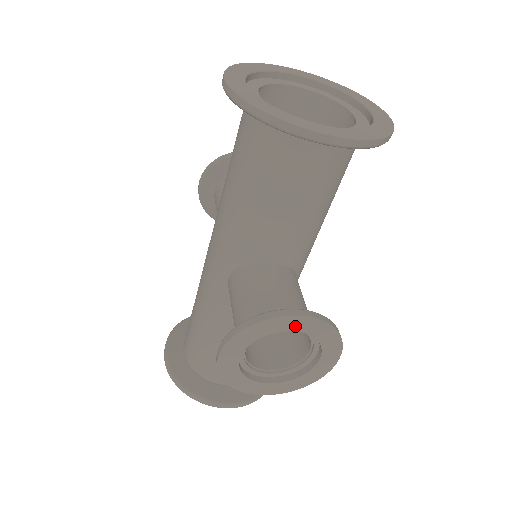
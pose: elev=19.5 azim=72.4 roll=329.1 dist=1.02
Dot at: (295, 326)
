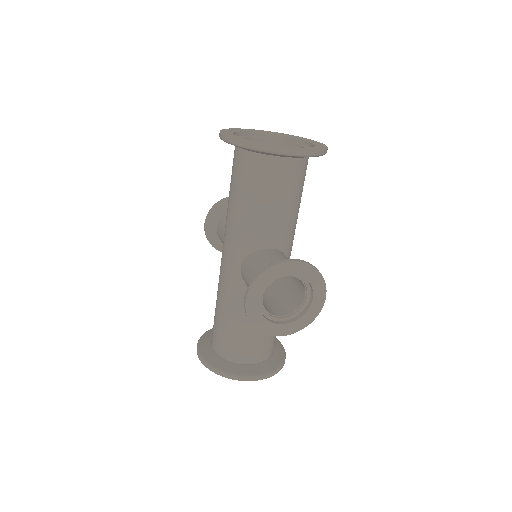
Dot at: (292, 270)
